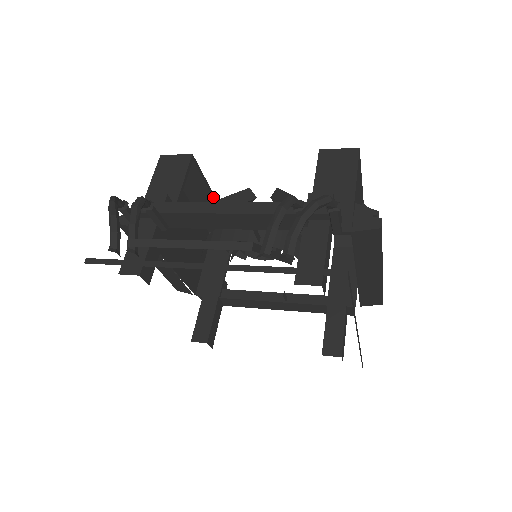
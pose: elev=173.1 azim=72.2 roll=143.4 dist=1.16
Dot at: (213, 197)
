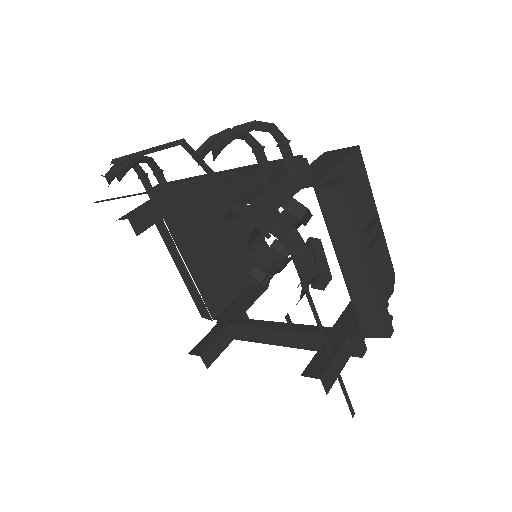
Dot at: occluded
